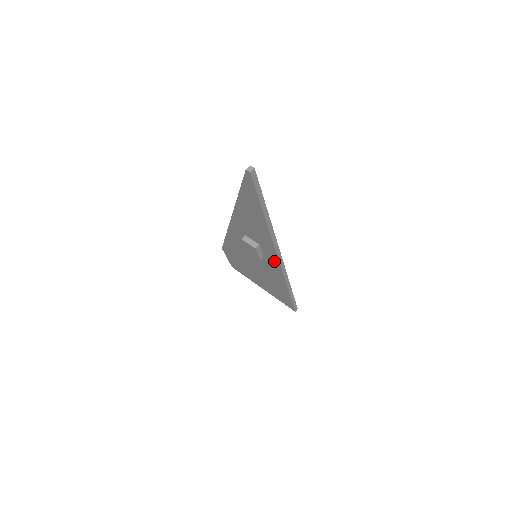
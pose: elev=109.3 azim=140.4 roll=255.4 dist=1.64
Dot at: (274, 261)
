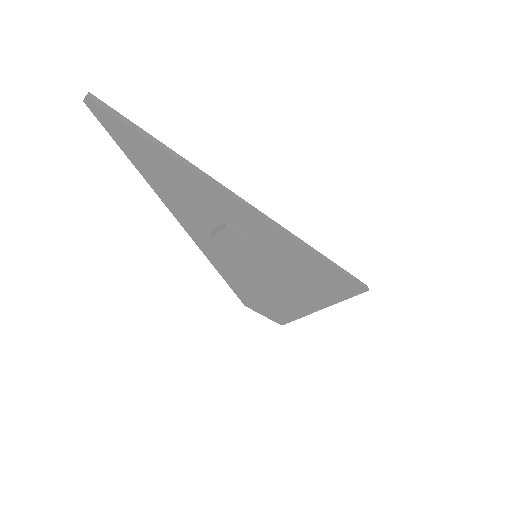
Dot at: (258, 225)
